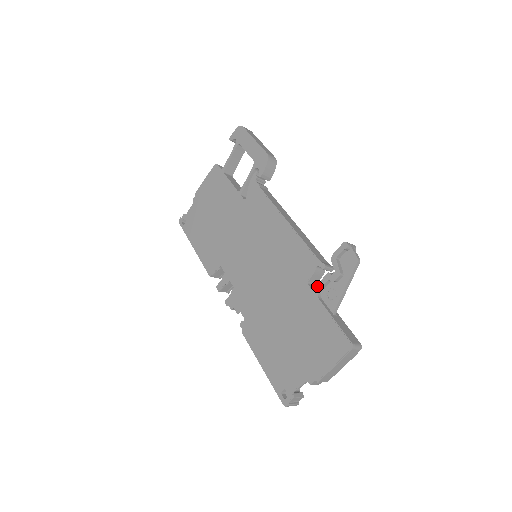
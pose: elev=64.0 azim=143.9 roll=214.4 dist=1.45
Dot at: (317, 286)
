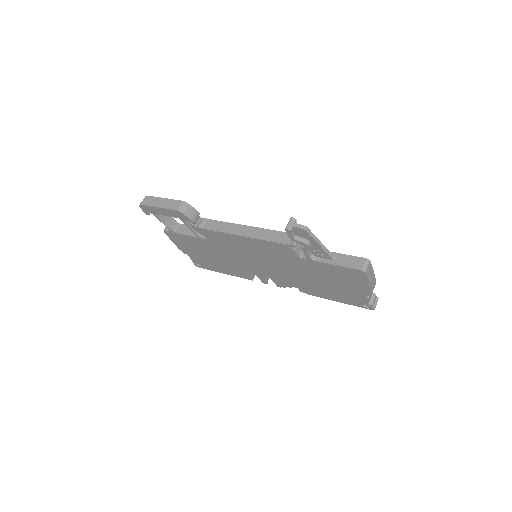
Dot at: (306, 256)
